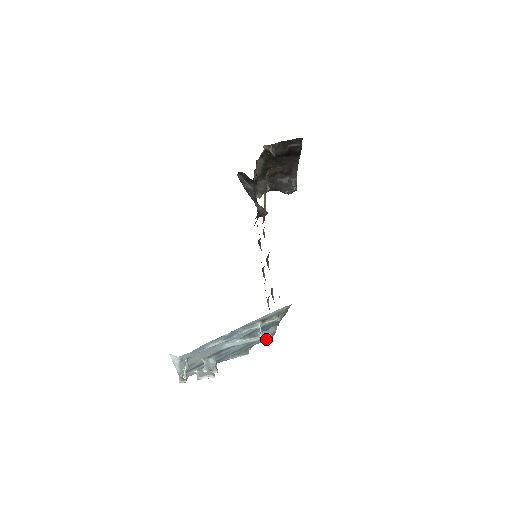
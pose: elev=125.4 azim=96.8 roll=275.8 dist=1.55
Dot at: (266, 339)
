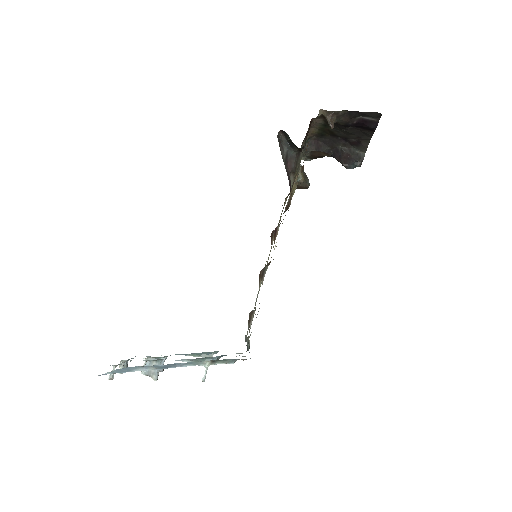
Dot at: occluded
